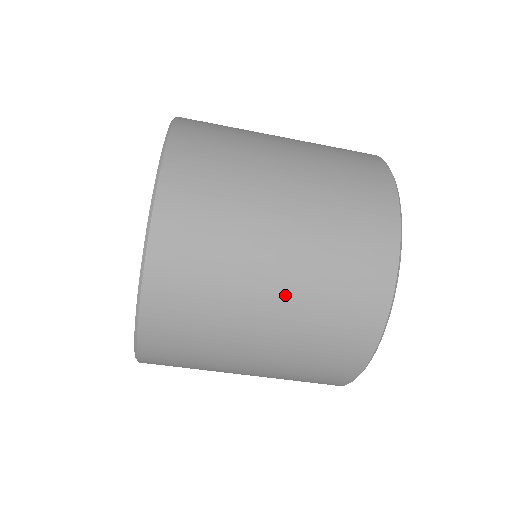
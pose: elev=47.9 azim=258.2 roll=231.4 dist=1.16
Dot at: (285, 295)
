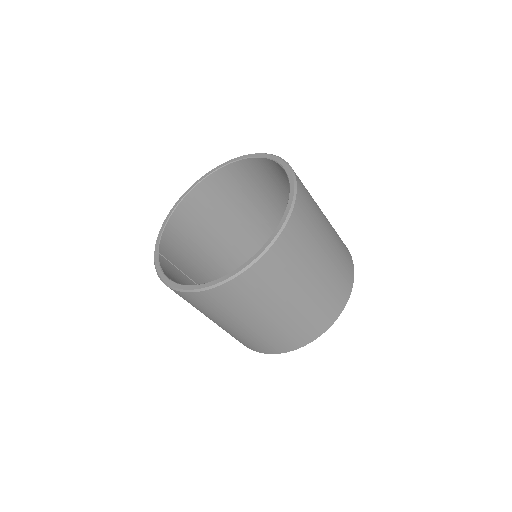
Dot at: (243, 330)
